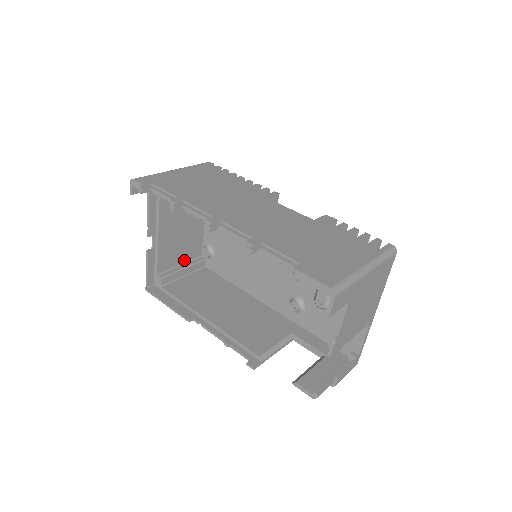
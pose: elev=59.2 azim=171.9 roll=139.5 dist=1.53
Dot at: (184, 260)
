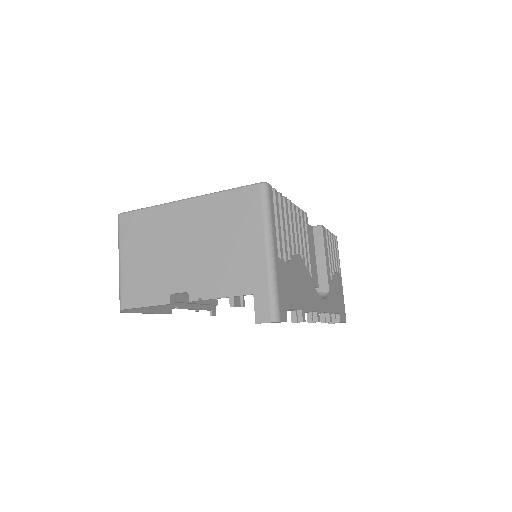
Dot at: occluded
